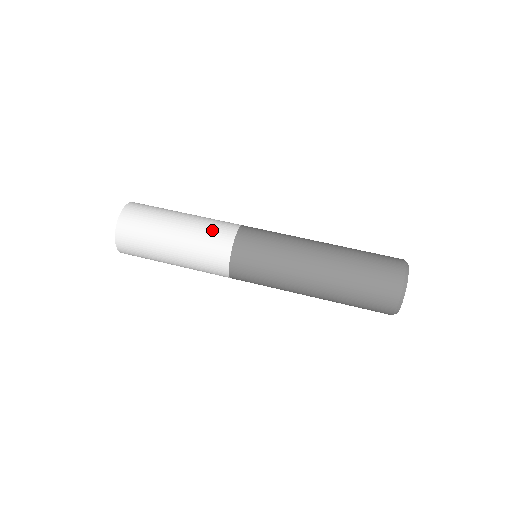
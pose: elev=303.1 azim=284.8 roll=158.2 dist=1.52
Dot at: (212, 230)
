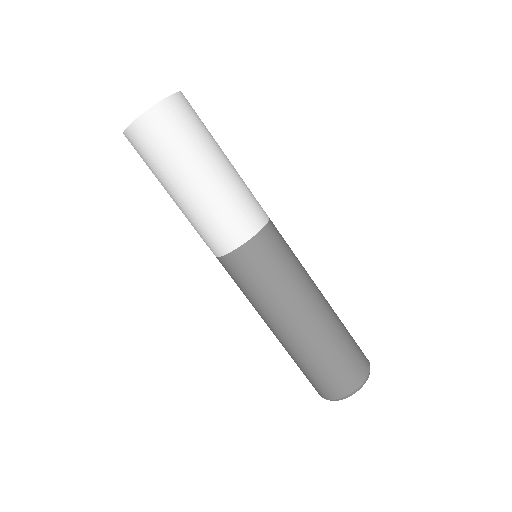
Dot at: (243, 205)
